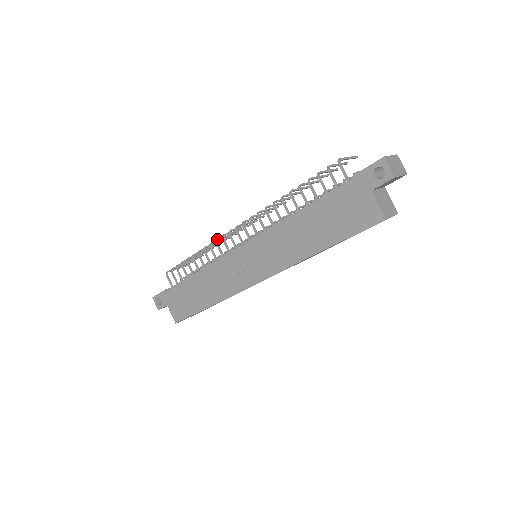
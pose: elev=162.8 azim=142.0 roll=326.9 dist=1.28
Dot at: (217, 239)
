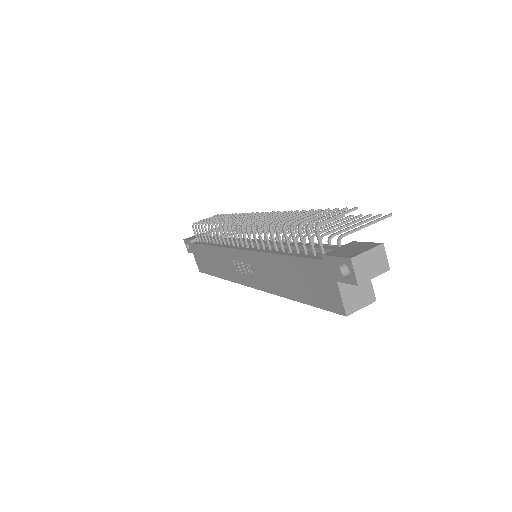
Dot at: (225, 224)
